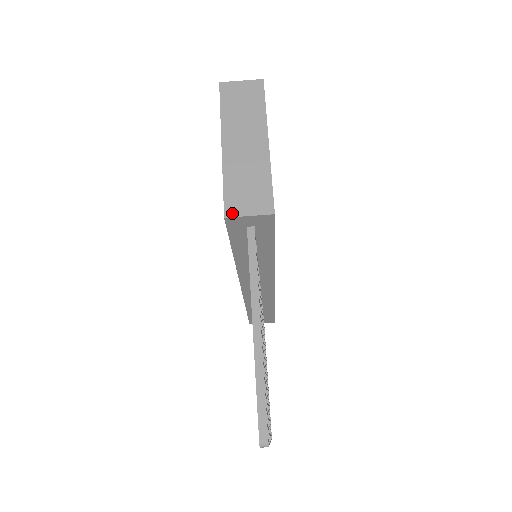
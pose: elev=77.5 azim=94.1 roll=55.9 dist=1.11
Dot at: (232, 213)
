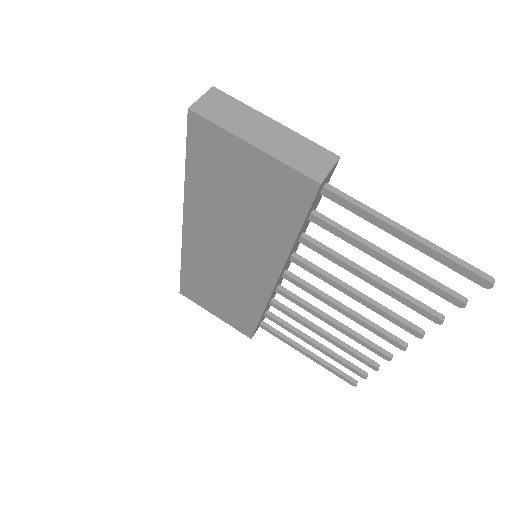
Dot at: (321, 177)
